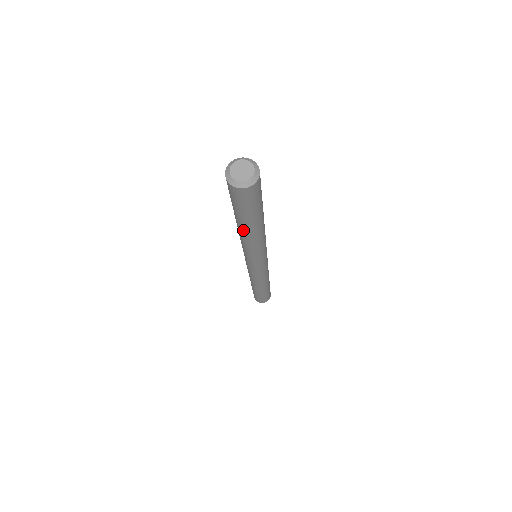
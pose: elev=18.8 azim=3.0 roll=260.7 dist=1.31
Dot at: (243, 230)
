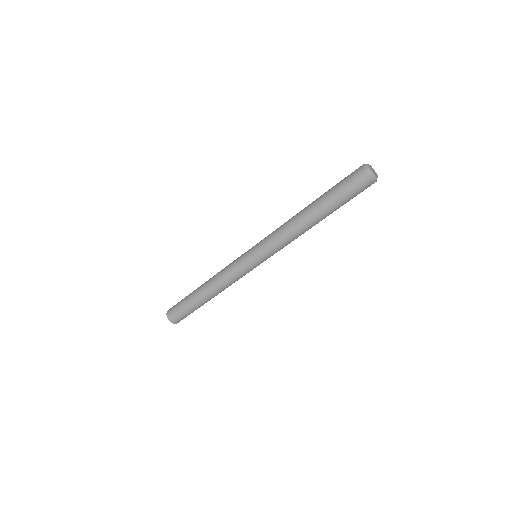
Dot at: (313, 216)
